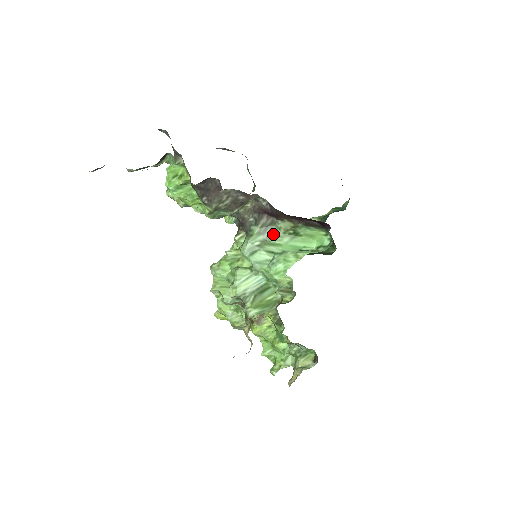
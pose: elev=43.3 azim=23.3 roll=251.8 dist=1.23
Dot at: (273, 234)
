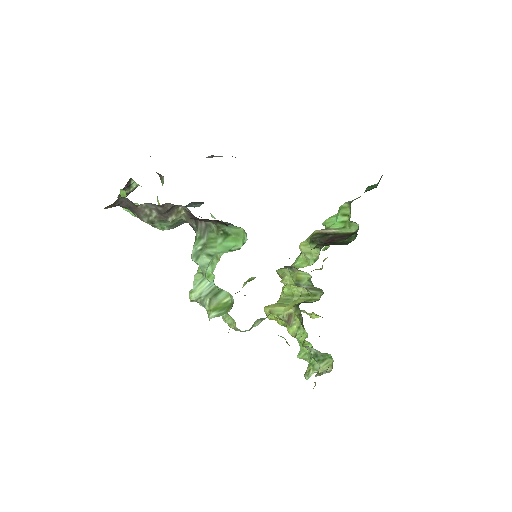
Dot at: (210, 237)
